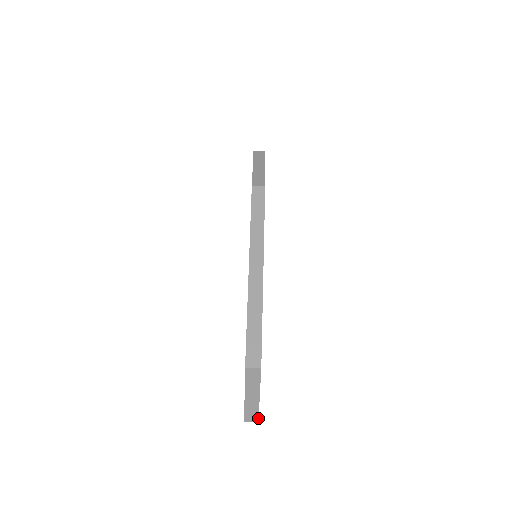
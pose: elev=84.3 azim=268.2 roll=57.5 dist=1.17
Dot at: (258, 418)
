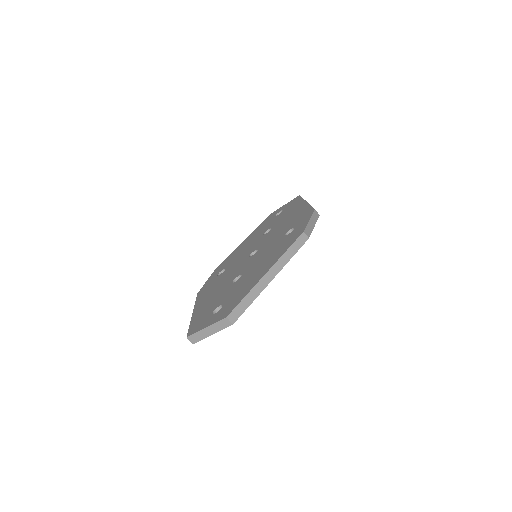
Dot at: (196, 342)
